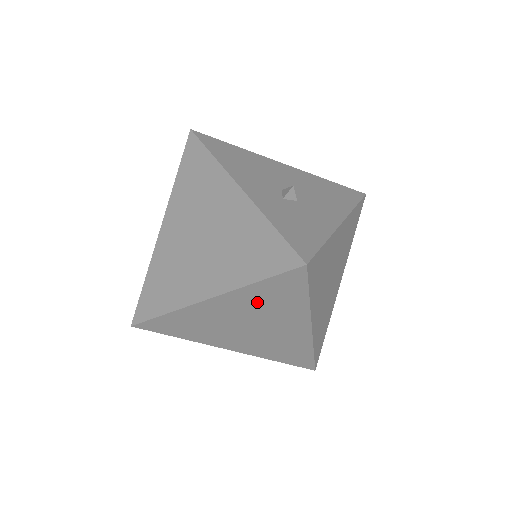
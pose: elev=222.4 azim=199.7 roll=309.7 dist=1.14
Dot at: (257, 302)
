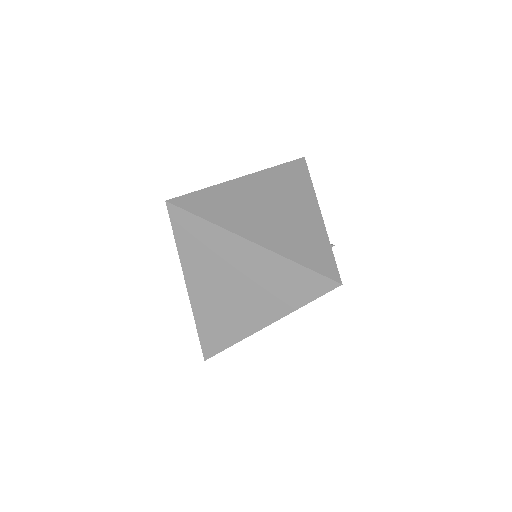
Dot at: (275, 276)
